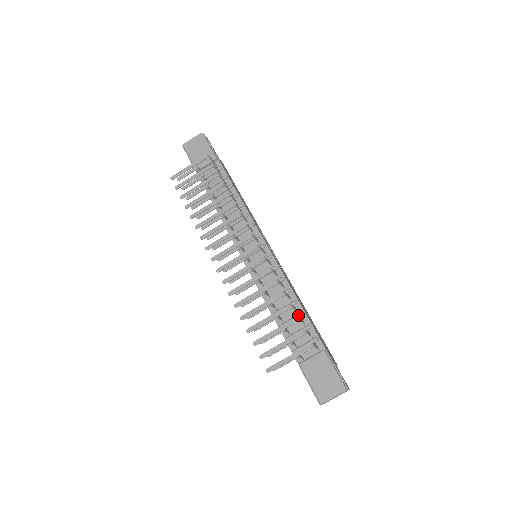
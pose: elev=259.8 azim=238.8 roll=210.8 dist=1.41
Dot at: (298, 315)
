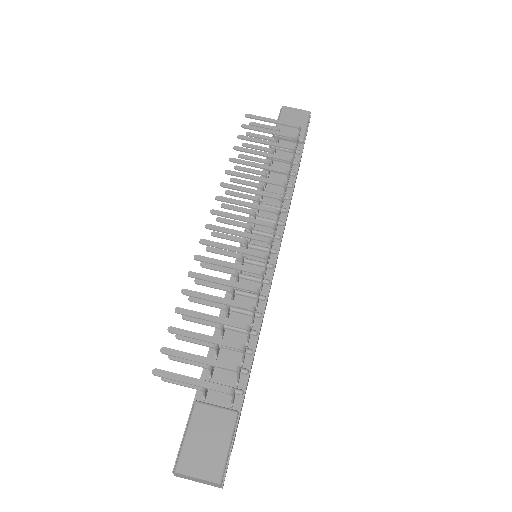
Dot at: occluded
